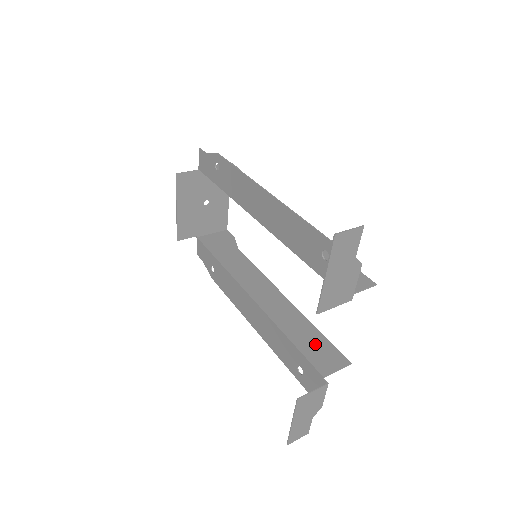
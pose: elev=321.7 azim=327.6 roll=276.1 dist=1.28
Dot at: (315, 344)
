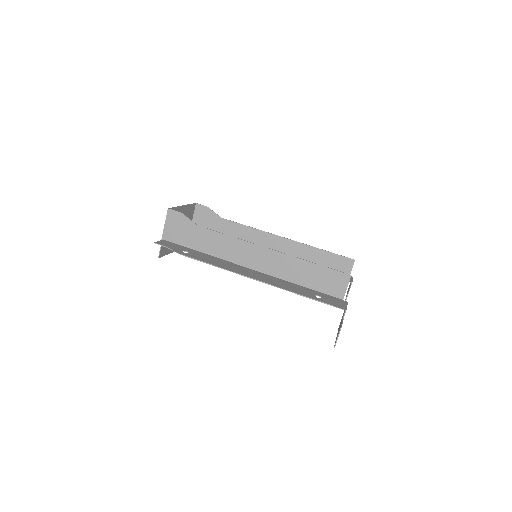
Dot at: (328, 263)
